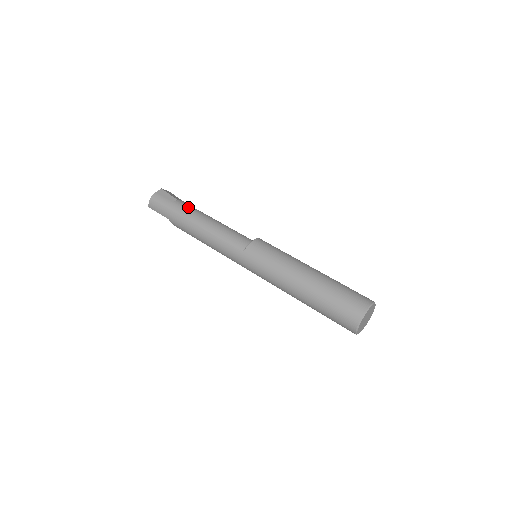
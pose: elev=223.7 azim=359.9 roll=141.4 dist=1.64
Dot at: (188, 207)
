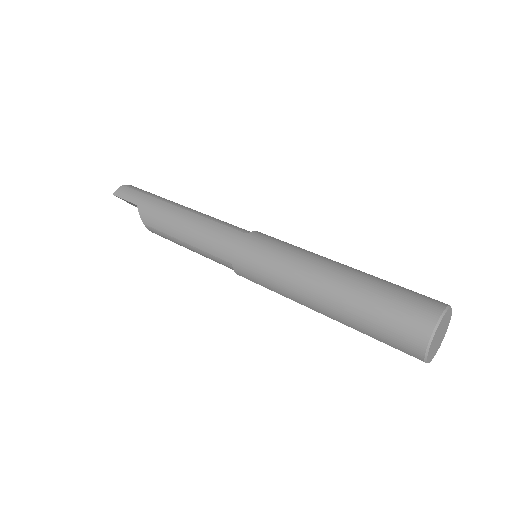
Dot at: occluded
